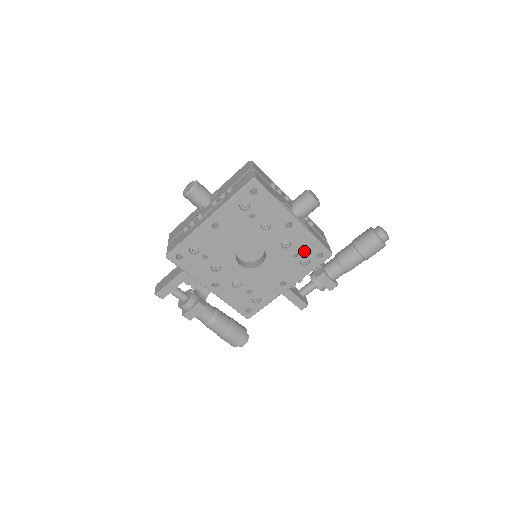
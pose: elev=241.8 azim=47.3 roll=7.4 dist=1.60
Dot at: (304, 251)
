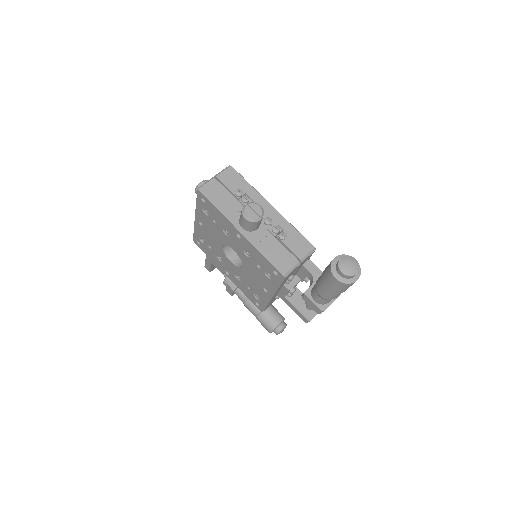
Dot at: (262, 264)
